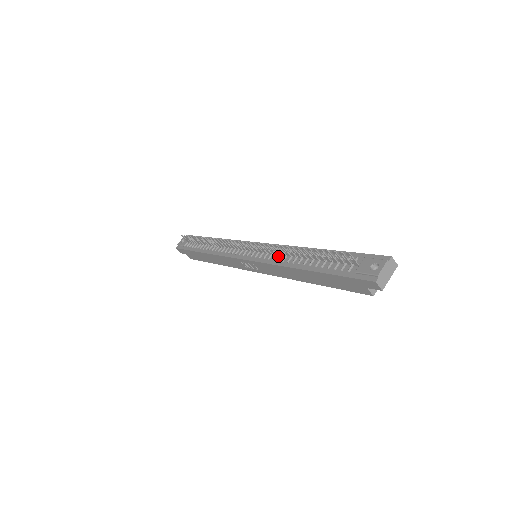
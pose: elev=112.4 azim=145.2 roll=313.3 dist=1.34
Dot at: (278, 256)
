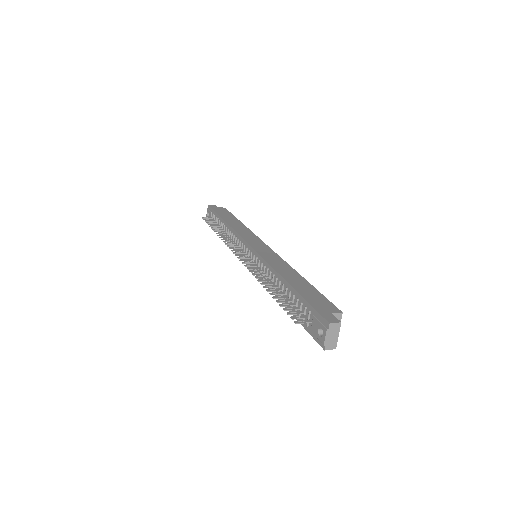
Dot at: (265, 275)
